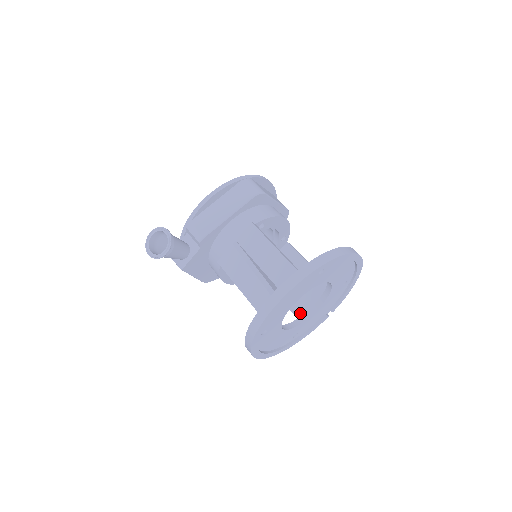
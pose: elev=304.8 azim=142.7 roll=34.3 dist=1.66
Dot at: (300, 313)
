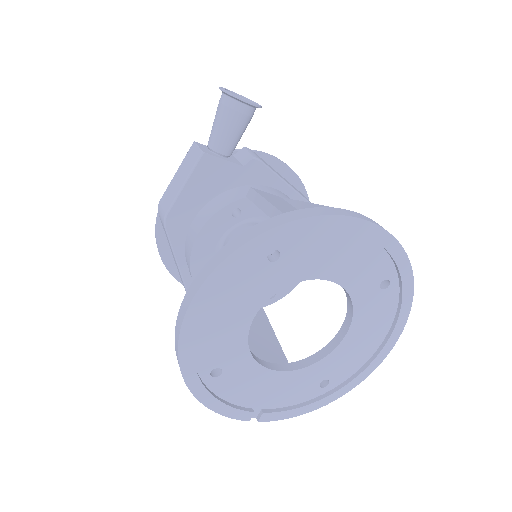
Dot at: occluded
